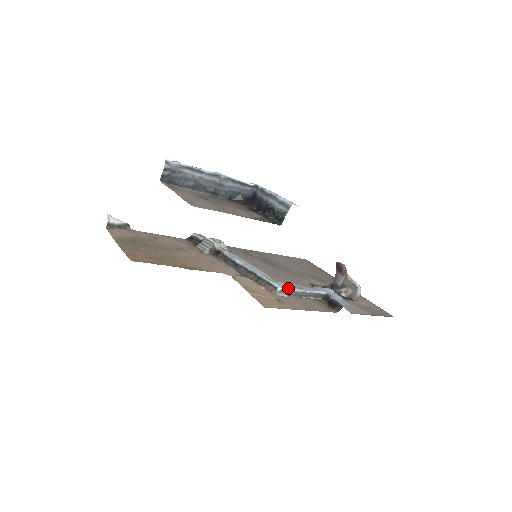
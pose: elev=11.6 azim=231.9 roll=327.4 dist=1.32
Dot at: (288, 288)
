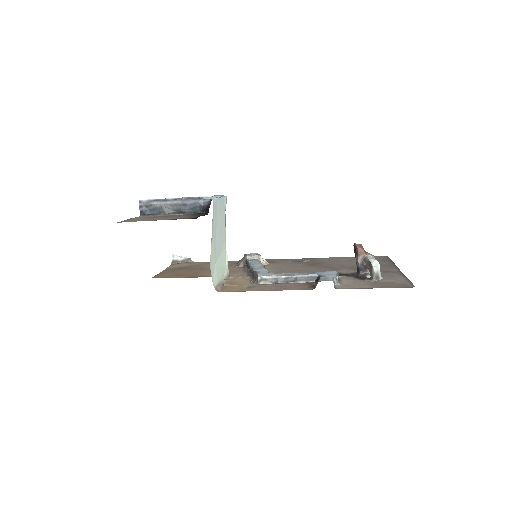
Dot at: (271, 276)
